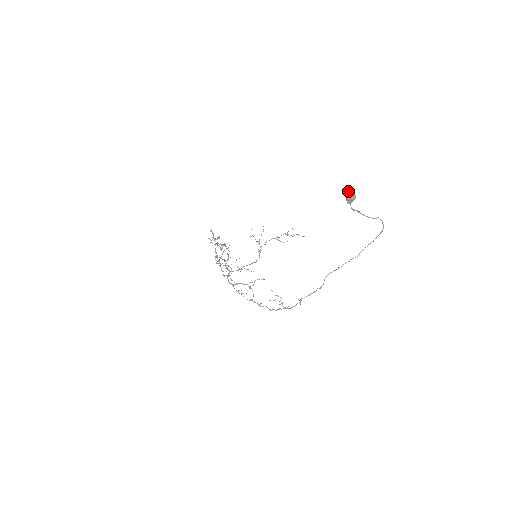
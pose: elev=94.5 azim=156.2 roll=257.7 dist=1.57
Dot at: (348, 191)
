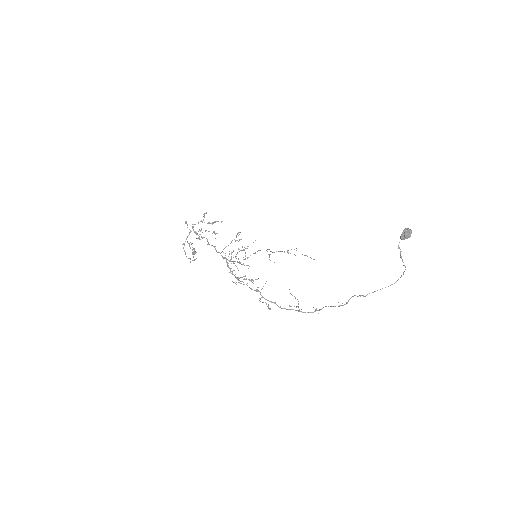
Dot at: (407, 228)
